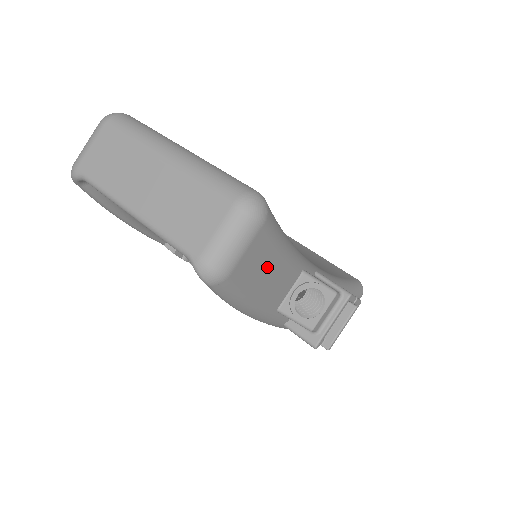
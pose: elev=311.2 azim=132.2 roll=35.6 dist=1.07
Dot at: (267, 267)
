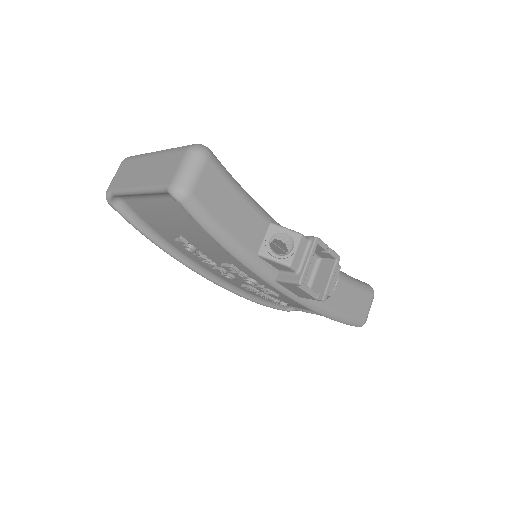
Dot at: (227, 201)
